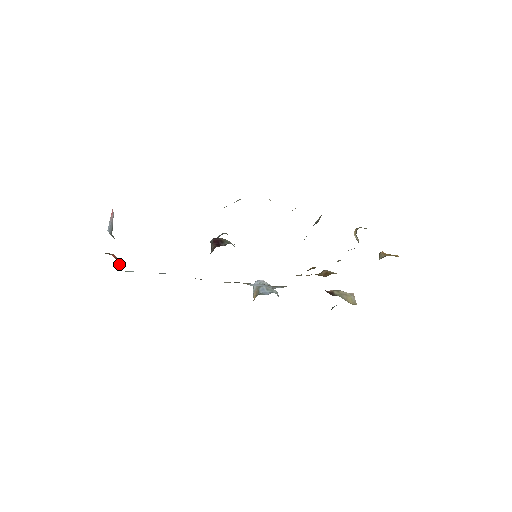
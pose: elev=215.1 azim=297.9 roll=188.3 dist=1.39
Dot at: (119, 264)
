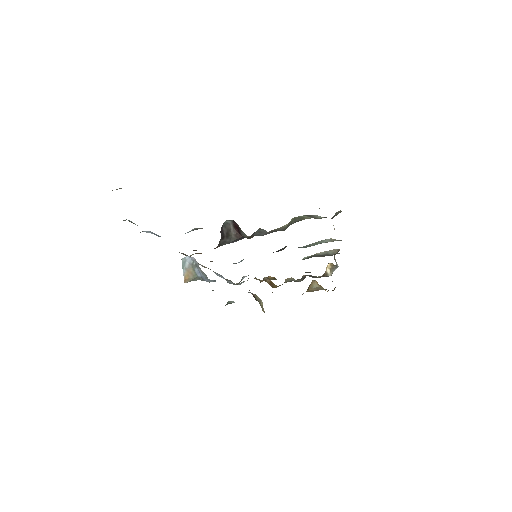
Dot at: occluded
